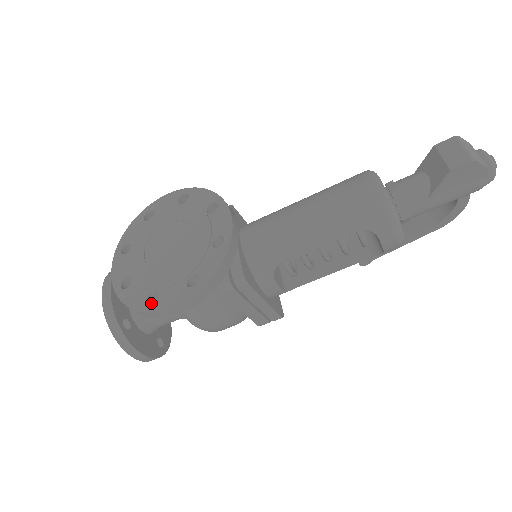
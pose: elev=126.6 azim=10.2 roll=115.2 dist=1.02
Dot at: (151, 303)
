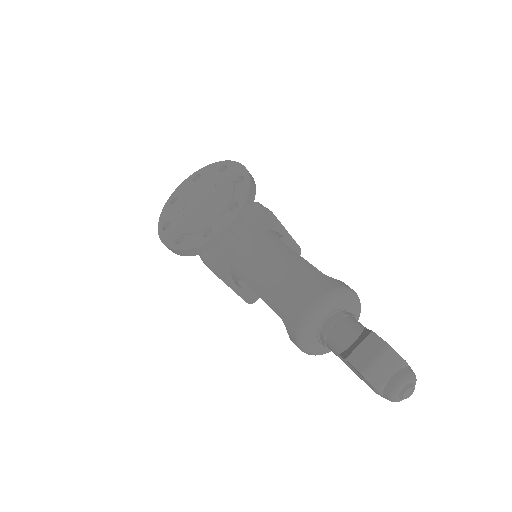
Dot at: (168, 226)
